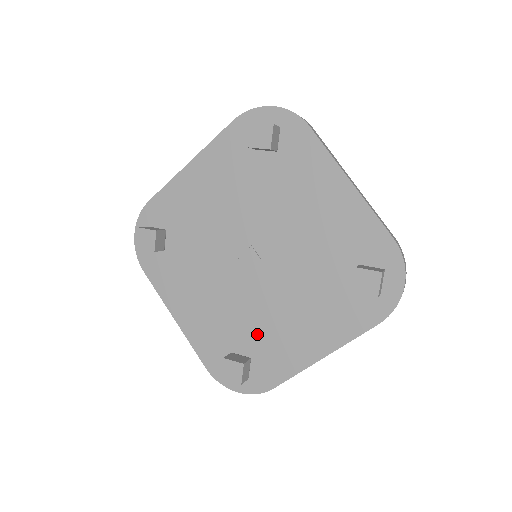
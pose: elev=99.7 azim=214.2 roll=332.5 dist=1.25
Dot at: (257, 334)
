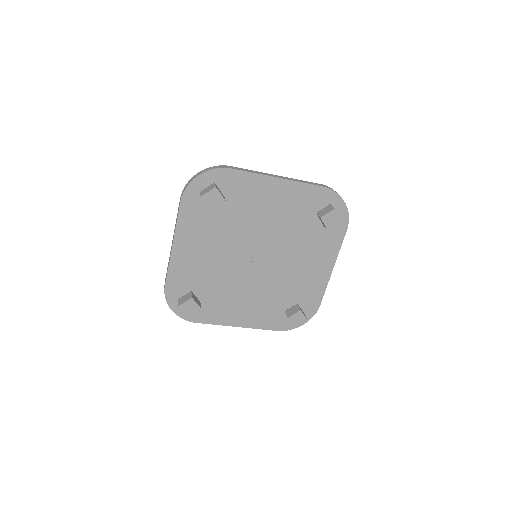
Dot at: (217, 293)
